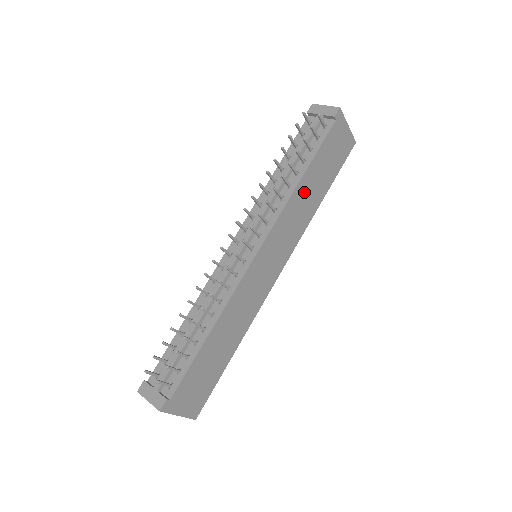
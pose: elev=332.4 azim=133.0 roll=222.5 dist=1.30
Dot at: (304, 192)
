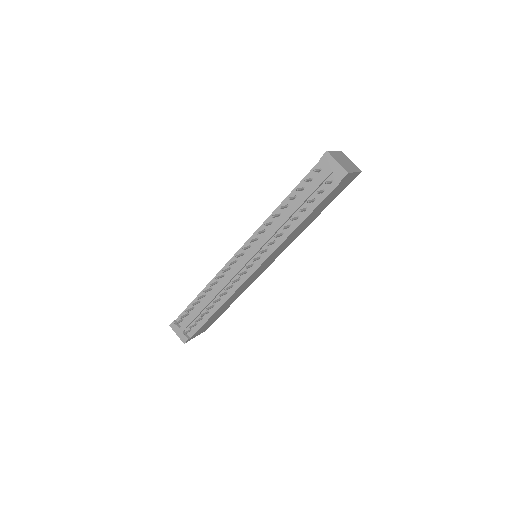
Dot at: (301, 226)
